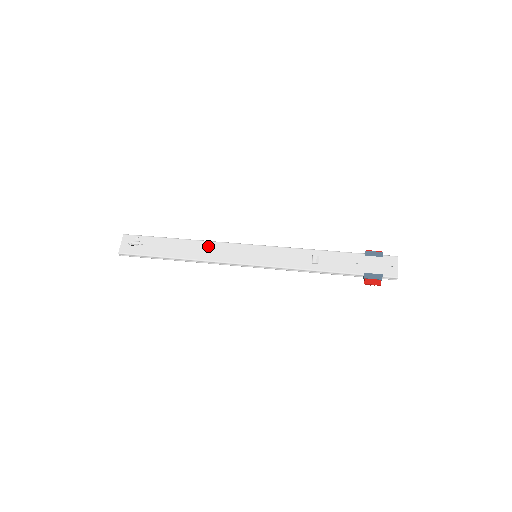
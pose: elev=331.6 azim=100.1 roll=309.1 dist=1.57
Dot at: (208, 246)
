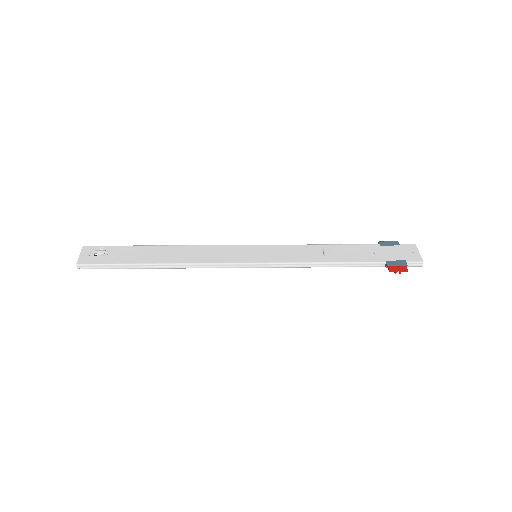
Dot at: (196, 249)
